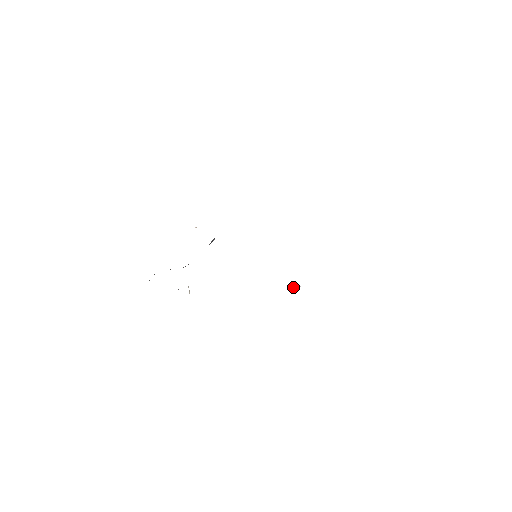
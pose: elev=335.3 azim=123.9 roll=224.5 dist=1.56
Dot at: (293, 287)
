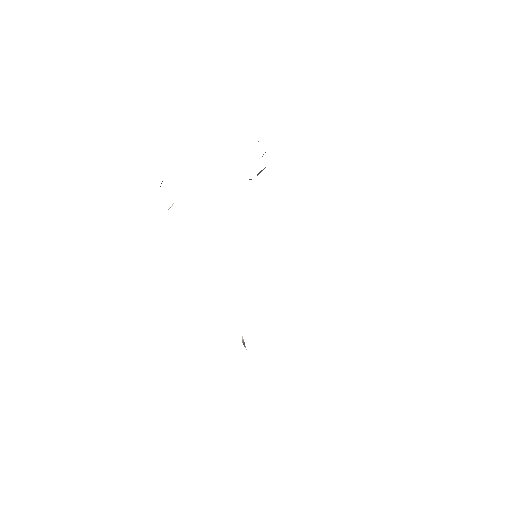
Dot at: (242, 339)
